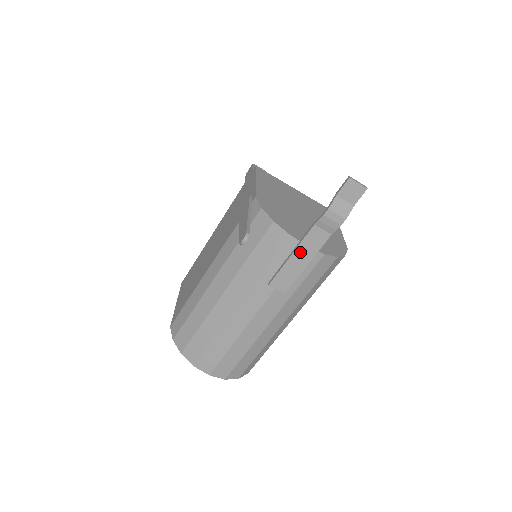
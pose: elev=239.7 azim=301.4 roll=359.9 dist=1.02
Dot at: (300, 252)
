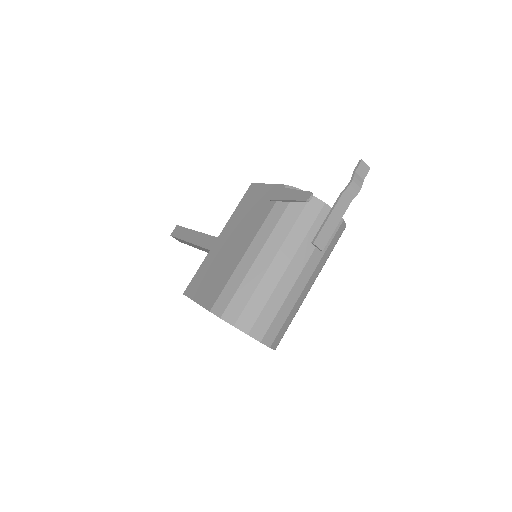
Dot at: (334, 215)
